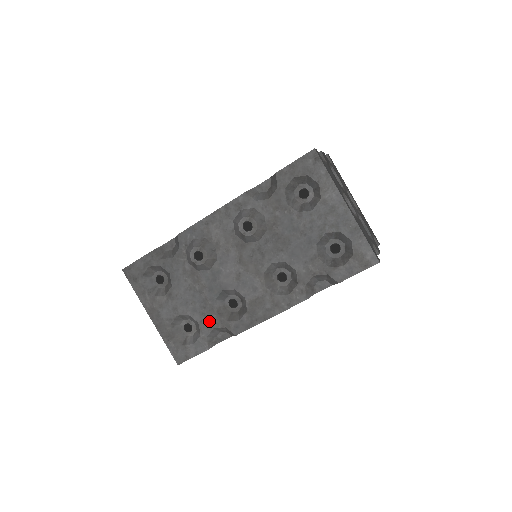
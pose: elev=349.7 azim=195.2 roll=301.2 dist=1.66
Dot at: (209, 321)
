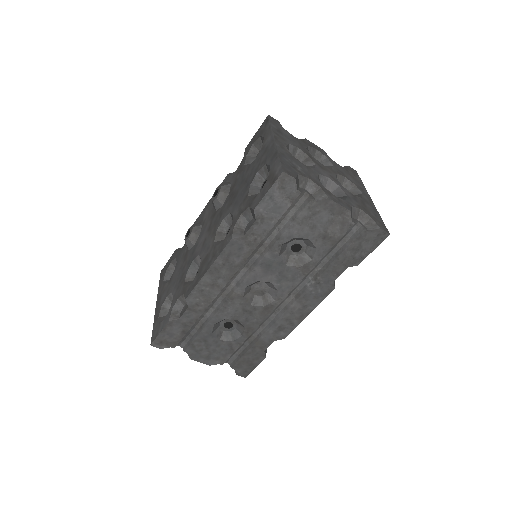
Dot at: (178, 292)
